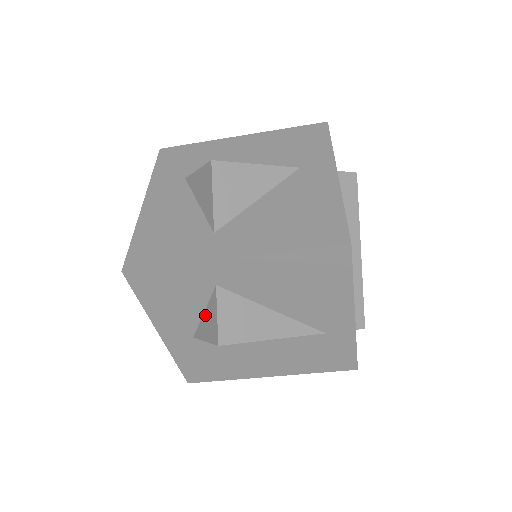
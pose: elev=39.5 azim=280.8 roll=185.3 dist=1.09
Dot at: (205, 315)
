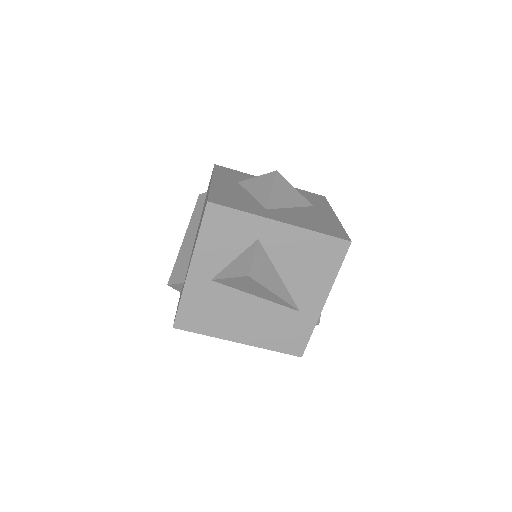
Dot at: (236, 260)
